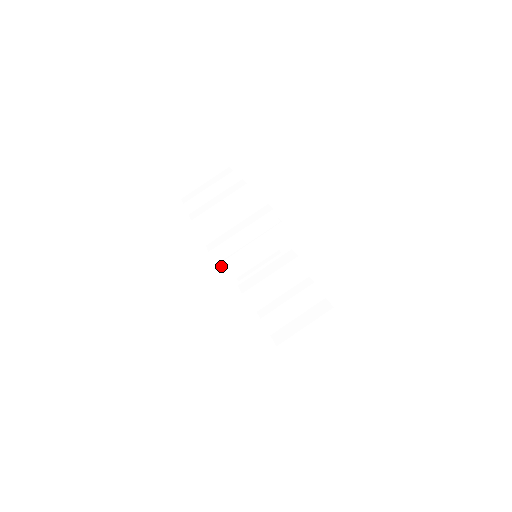
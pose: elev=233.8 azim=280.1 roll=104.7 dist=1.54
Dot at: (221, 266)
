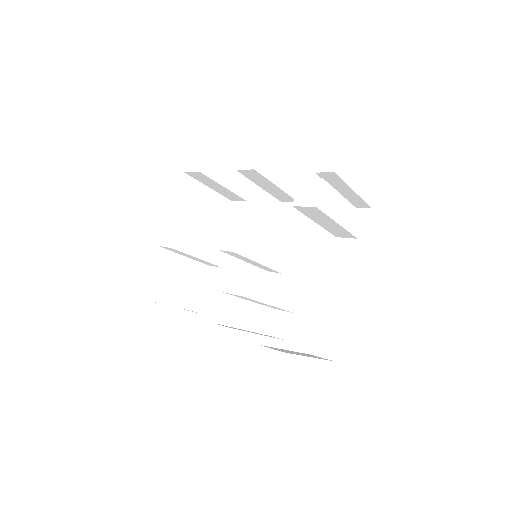
Dot at: (322, 184)
